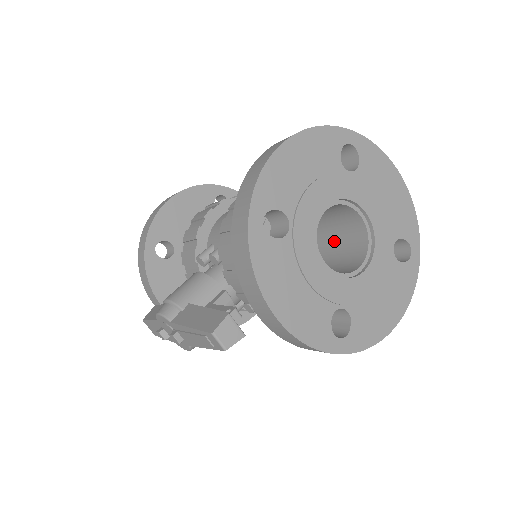
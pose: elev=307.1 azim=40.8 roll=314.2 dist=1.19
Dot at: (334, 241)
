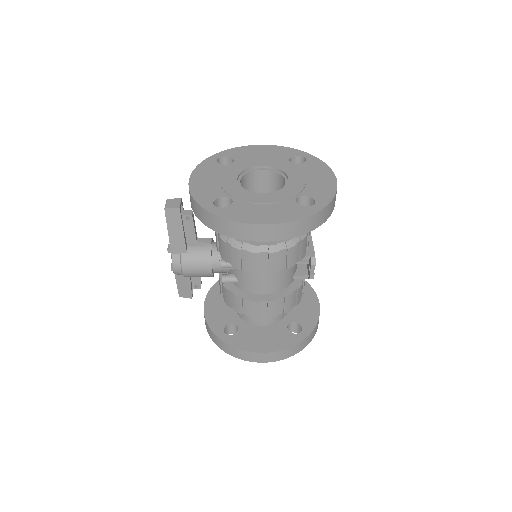
Dot at: occluded
